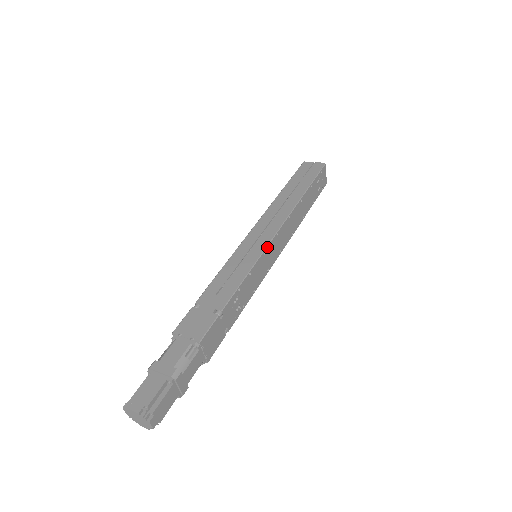
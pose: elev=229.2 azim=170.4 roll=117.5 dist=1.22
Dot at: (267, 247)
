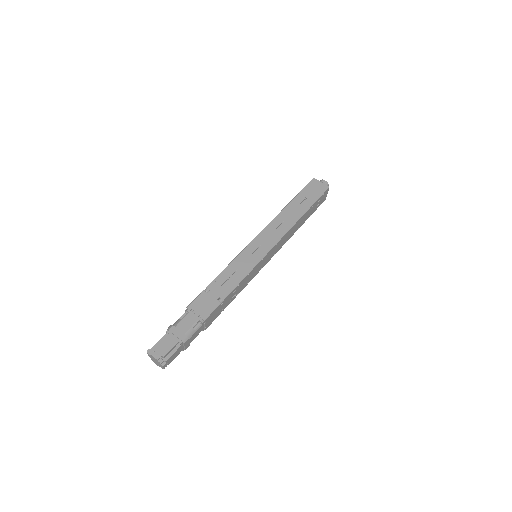
Dot at: (266, 255)
